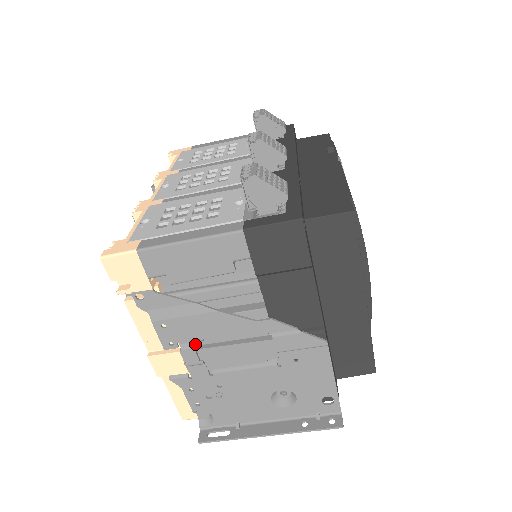
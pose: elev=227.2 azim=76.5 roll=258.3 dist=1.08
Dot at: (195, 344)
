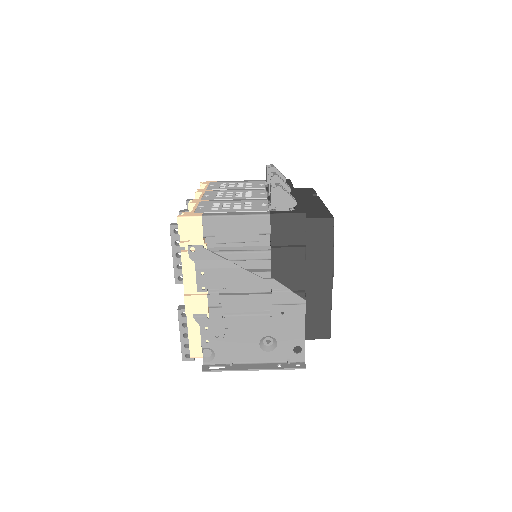
Dot at: (218, 292)
